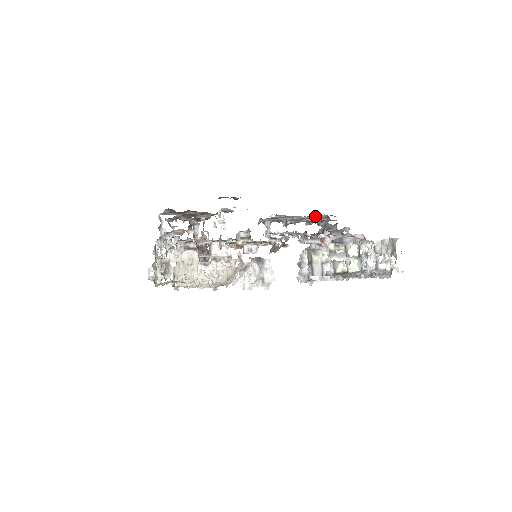
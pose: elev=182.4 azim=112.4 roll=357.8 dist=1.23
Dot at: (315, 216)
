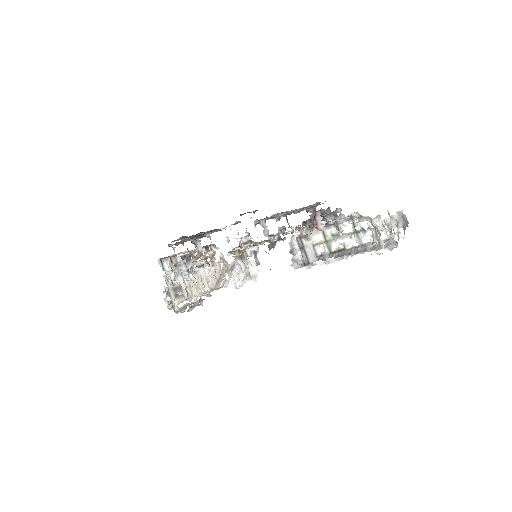
Dot at: occluded
